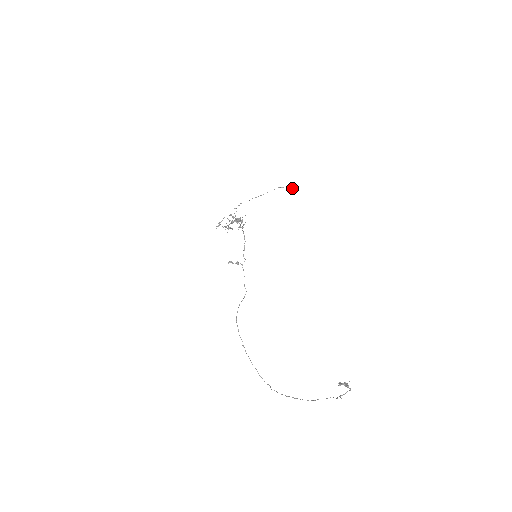
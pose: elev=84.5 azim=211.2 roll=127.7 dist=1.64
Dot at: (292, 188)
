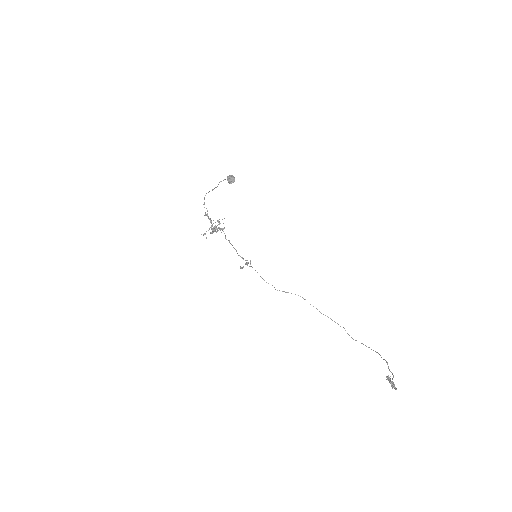
Dot at: (232, 182)
